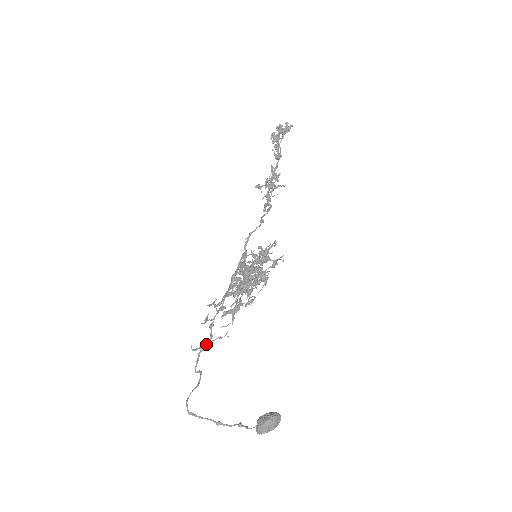
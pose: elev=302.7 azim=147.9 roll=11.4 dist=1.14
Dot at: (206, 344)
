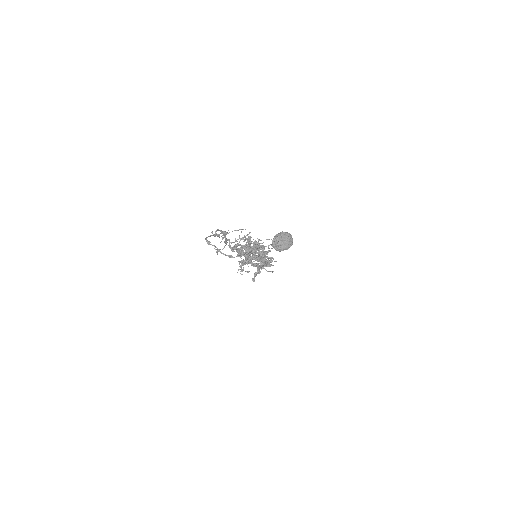
Dot at: (225, 232)
